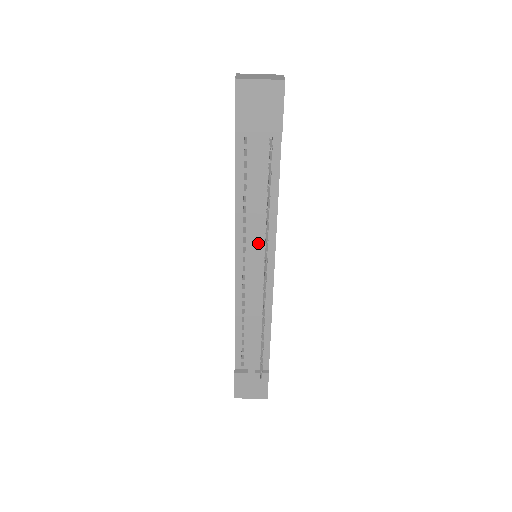
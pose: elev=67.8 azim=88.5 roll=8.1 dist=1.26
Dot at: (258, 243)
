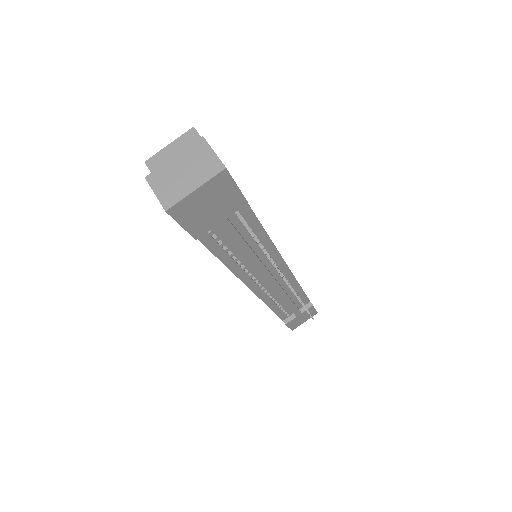
Dot at: (266, 270)
